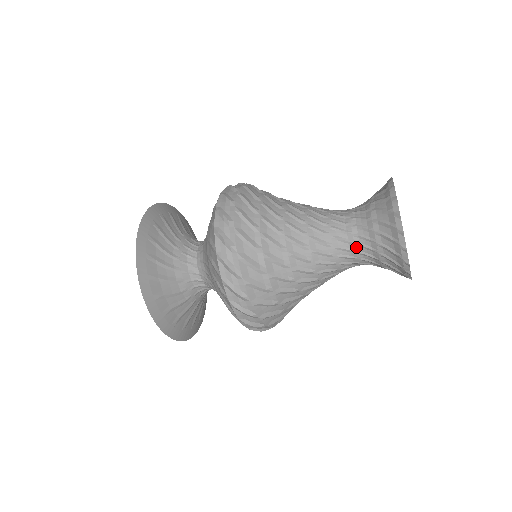
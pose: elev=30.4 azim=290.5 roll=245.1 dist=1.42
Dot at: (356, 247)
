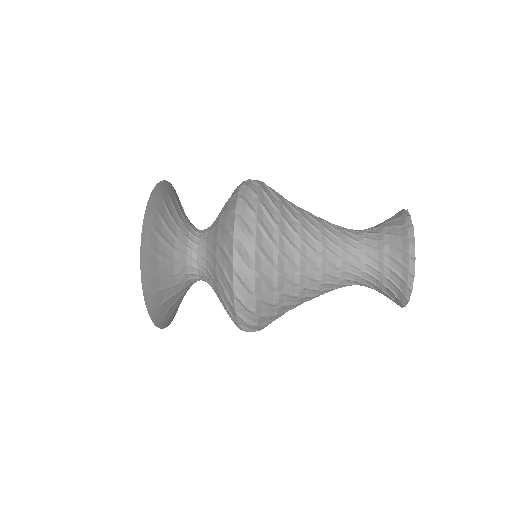
Dot at: (361, 280)
